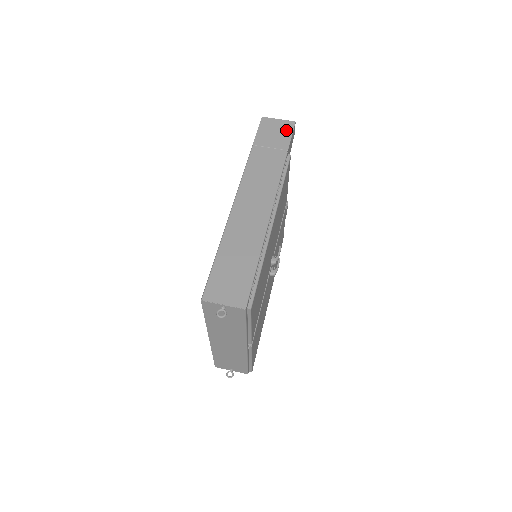
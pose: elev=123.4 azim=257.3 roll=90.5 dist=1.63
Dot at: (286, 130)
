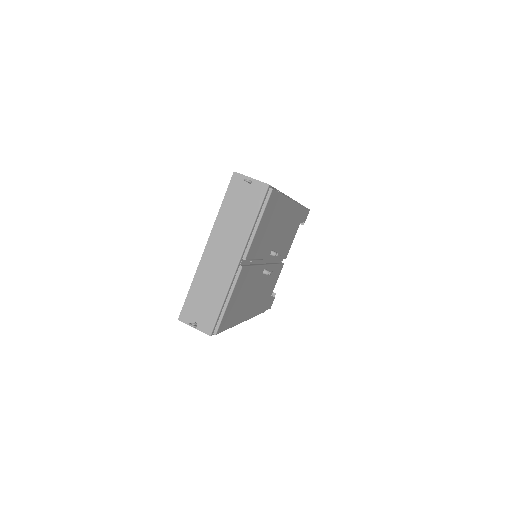
Dot at: occluded
